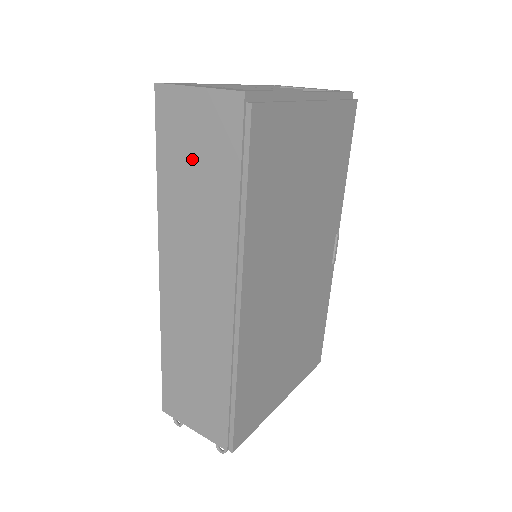
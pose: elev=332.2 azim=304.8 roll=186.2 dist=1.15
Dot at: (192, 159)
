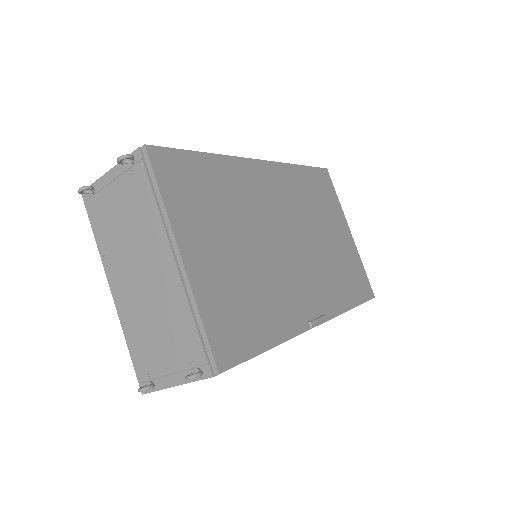
Dot at: occluded
